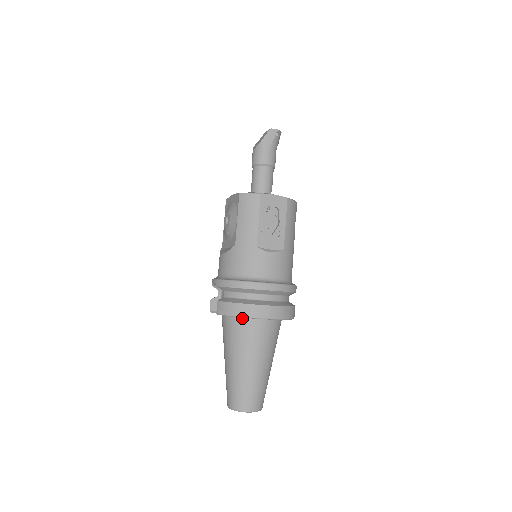
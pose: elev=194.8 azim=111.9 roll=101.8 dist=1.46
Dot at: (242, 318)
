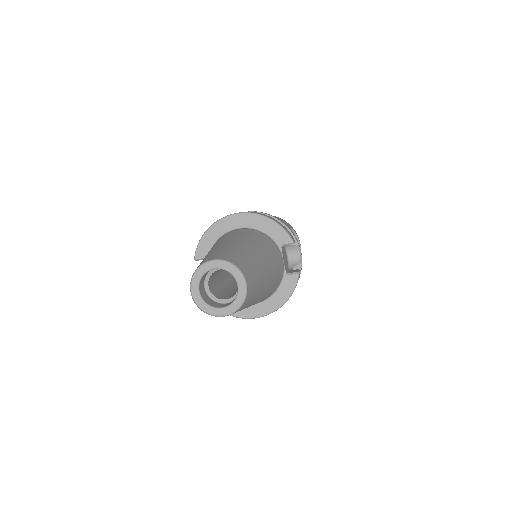
Dot at: occluded
